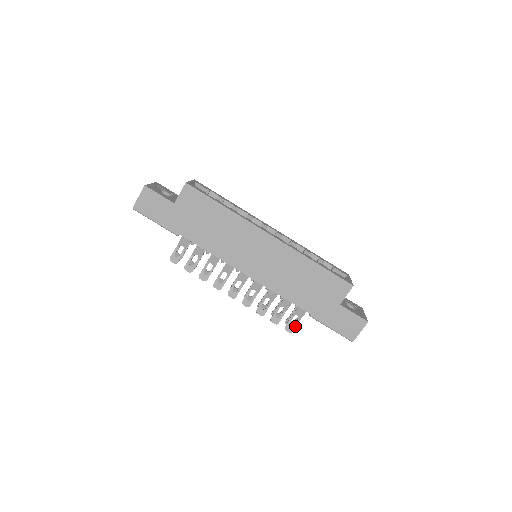
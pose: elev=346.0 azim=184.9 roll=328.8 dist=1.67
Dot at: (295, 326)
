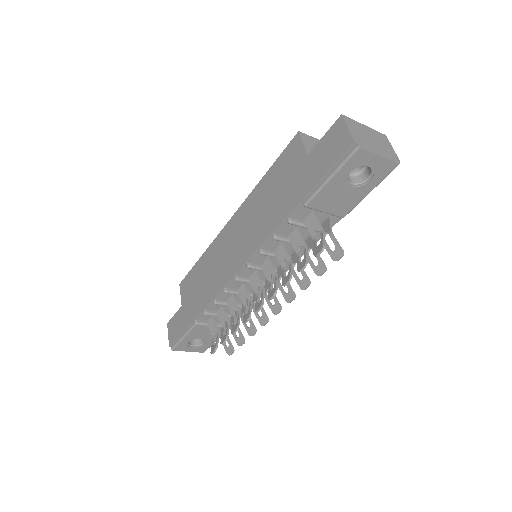
Dot at: (322, 240)
